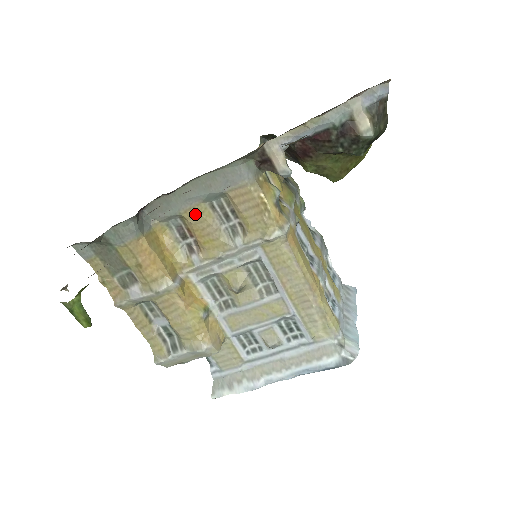
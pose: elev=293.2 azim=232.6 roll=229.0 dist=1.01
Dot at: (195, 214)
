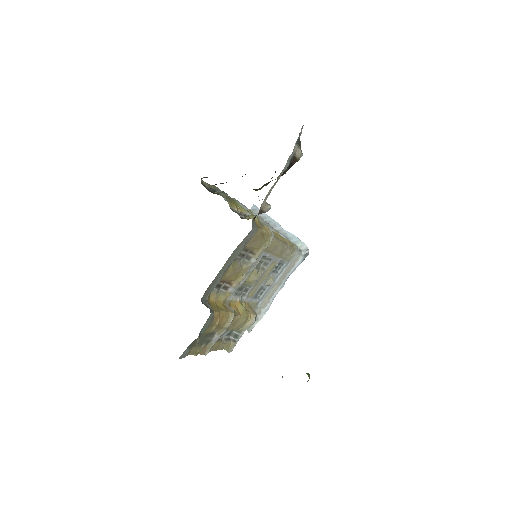
Dot at: (228, 272)
